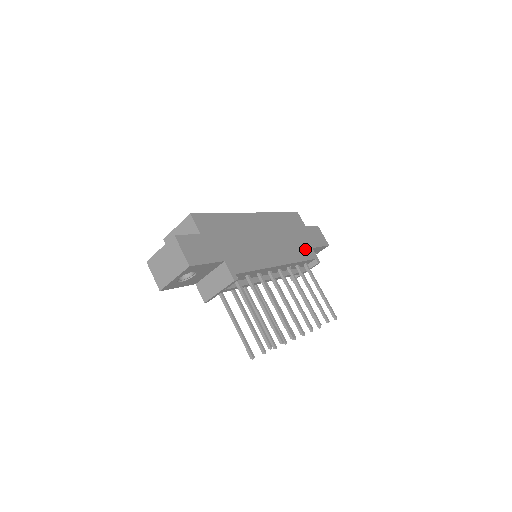
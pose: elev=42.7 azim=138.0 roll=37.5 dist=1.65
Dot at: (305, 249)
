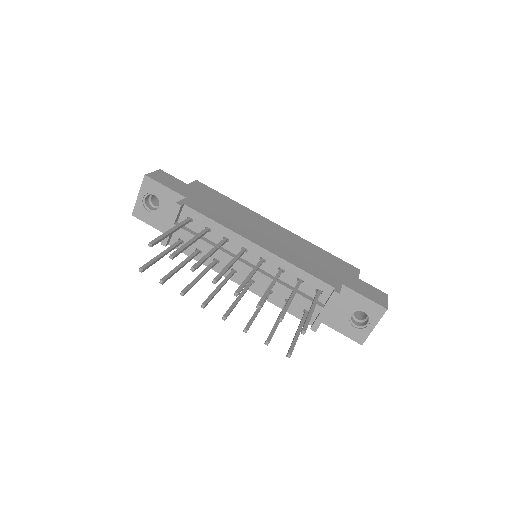
Dot at: (325, 275)
